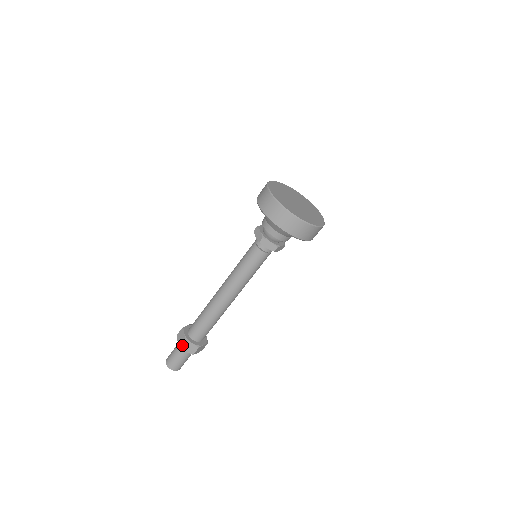
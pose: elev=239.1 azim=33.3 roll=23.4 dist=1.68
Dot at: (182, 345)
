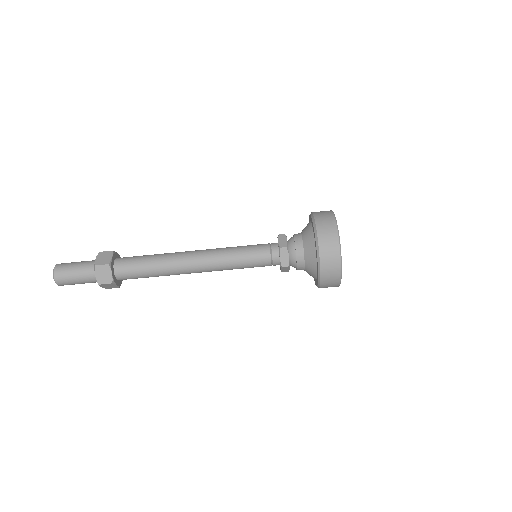
Dot at: (103, 284)
